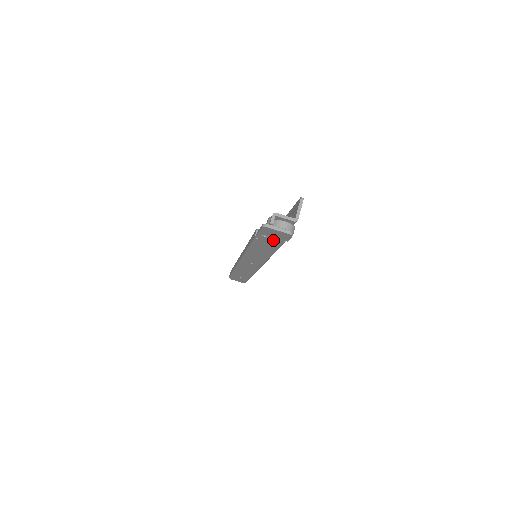
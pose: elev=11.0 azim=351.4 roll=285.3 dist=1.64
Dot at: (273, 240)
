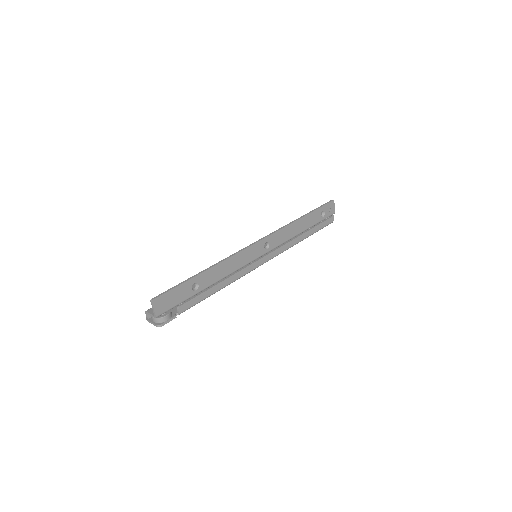
Dot at: occluded
